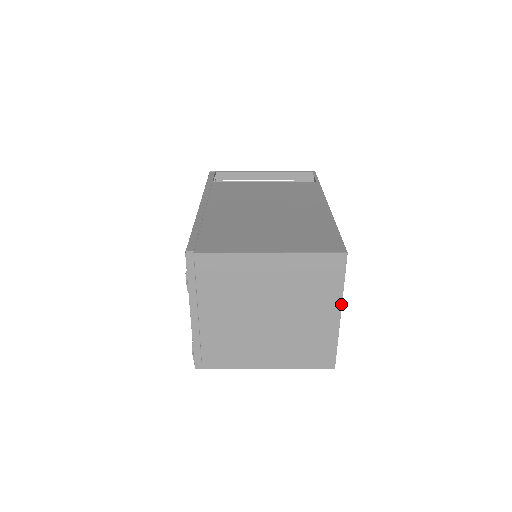
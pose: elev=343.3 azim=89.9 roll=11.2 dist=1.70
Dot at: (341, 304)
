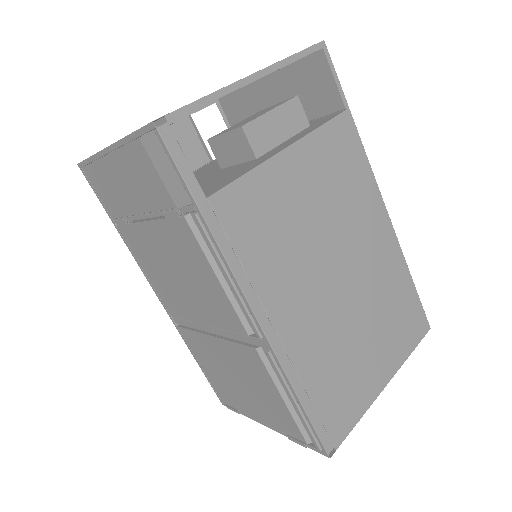
Dot at: occluded
